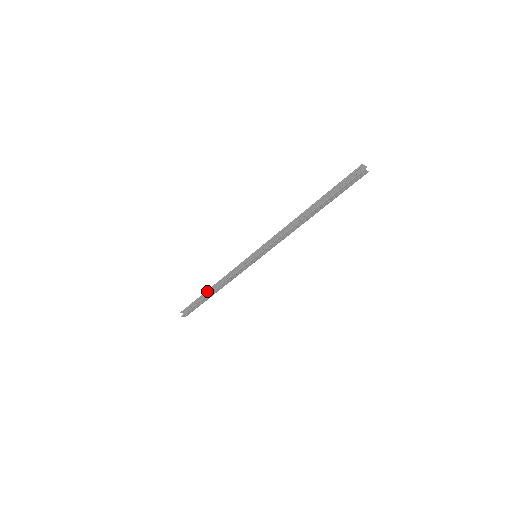
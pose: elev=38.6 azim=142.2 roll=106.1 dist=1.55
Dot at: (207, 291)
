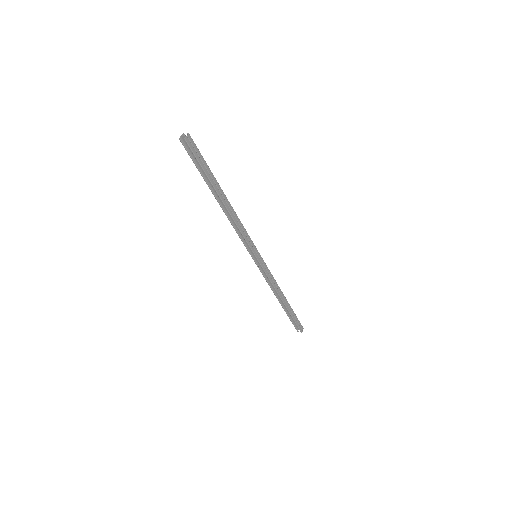
Dot at: occluded
